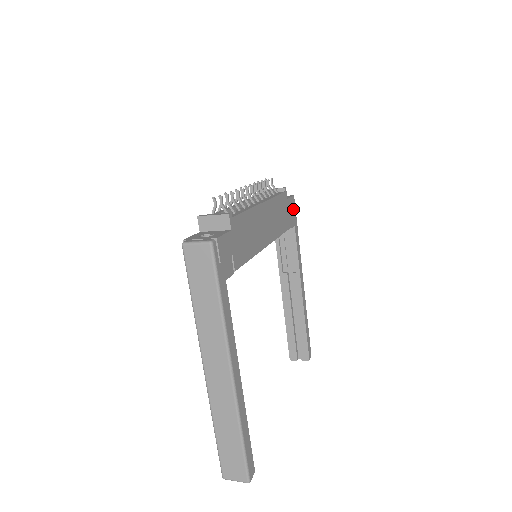
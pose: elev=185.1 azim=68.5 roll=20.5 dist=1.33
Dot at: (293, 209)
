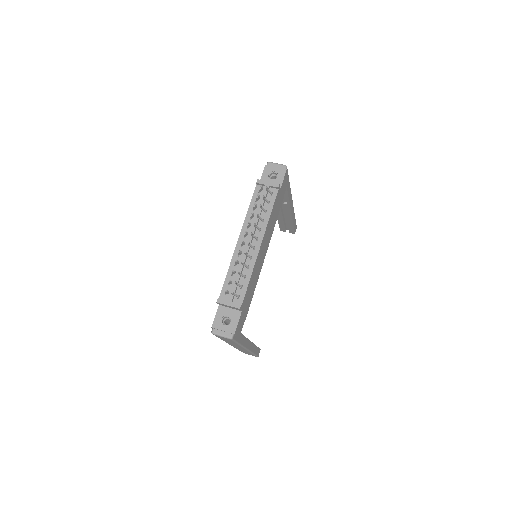
Dot at: (286, 180)
